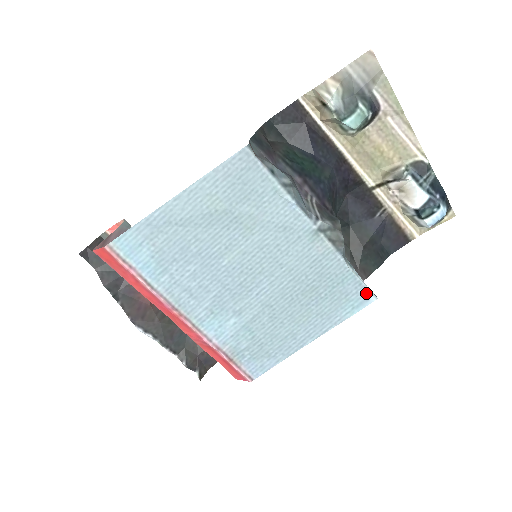
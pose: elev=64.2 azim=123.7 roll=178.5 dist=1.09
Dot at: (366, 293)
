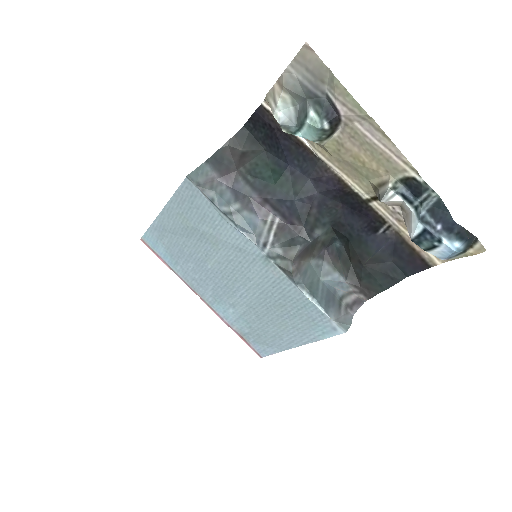
Dot at: (331, 324)
